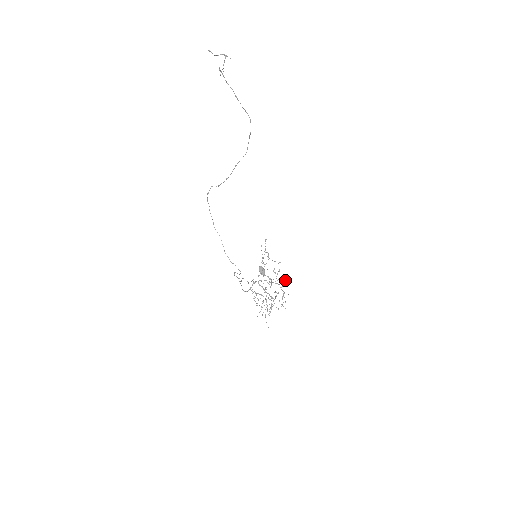
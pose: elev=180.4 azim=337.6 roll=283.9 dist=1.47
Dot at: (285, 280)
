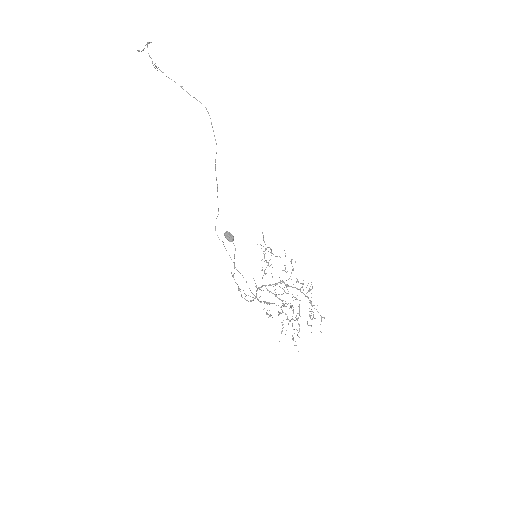
Dot at: (308, 283)
